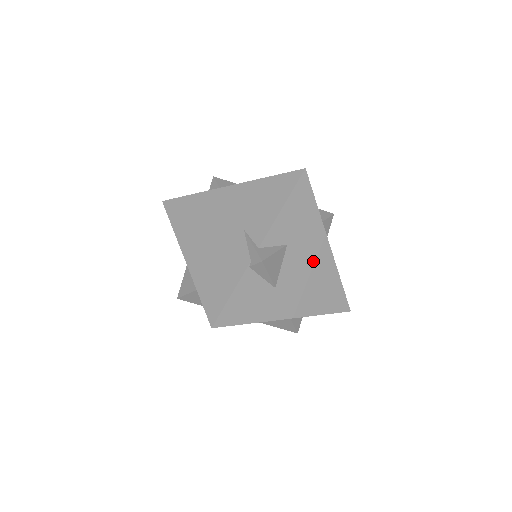
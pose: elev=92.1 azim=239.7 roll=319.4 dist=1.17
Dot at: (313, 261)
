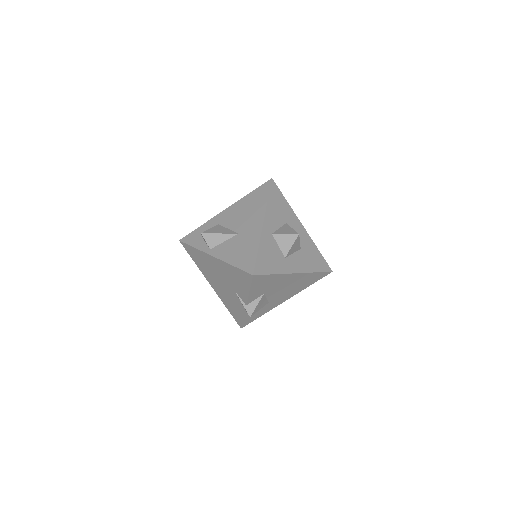
Dot at: (288, 283)
